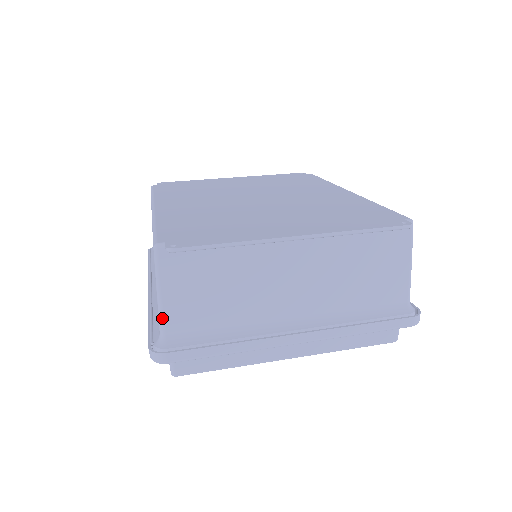
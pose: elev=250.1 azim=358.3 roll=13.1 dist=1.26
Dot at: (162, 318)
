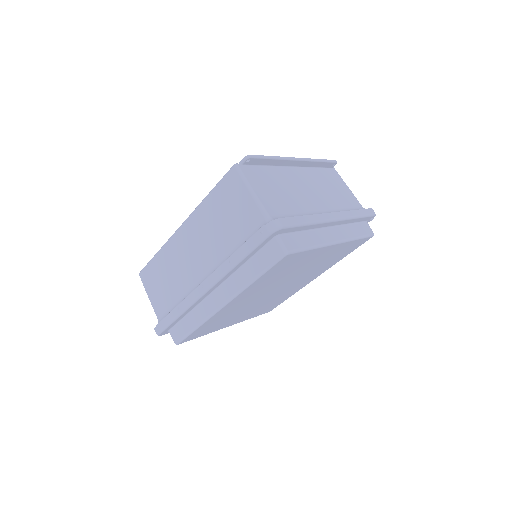
Dot at: (261, 205)
